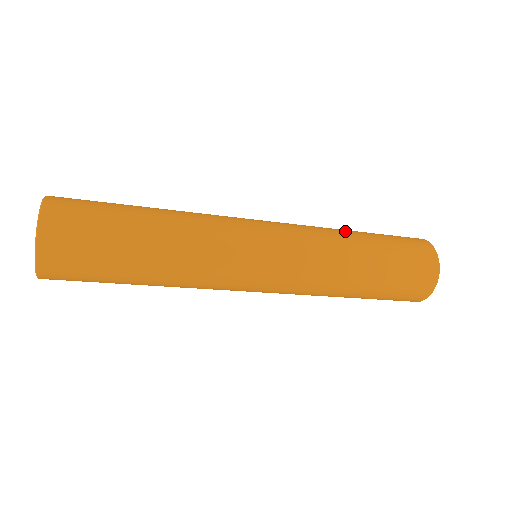
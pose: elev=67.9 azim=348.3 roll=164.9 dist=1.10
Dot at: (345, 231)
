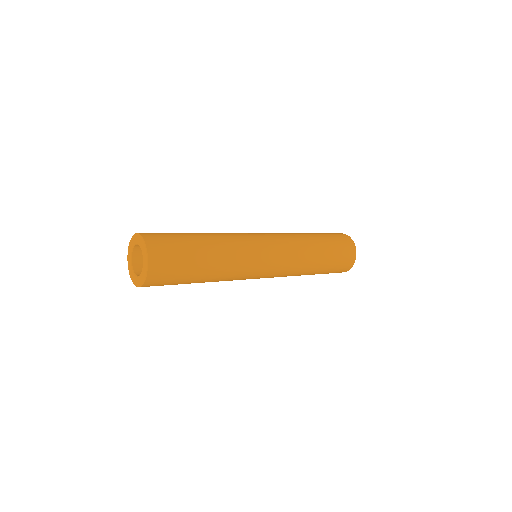
Dot at: occluded
